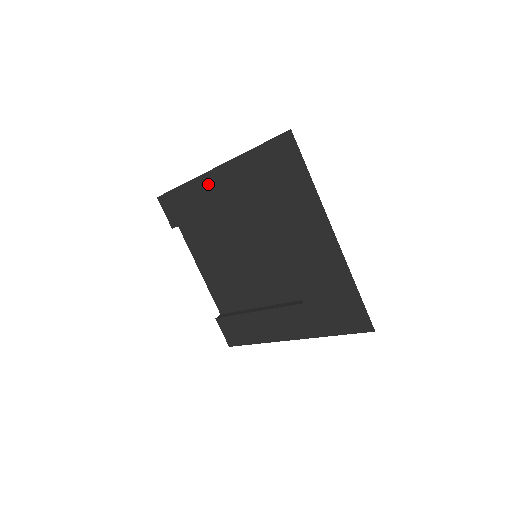
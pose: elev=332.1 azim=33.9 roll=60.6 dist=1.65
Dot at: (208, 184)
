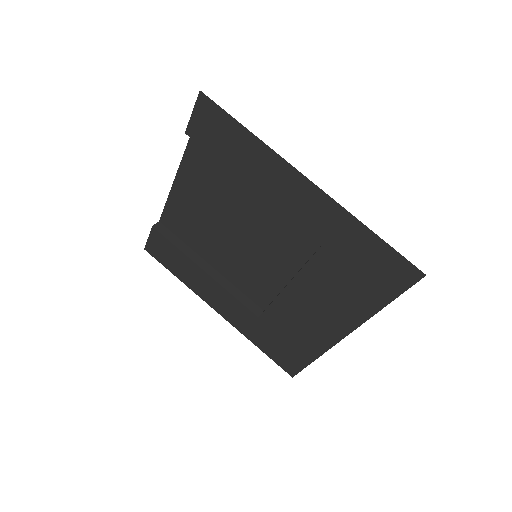
Dot at: (284, 176)
